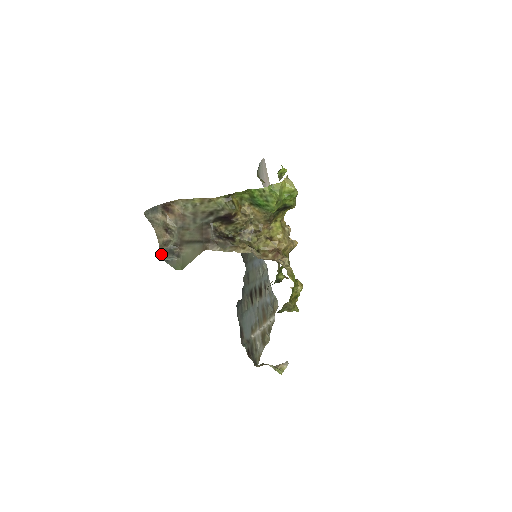
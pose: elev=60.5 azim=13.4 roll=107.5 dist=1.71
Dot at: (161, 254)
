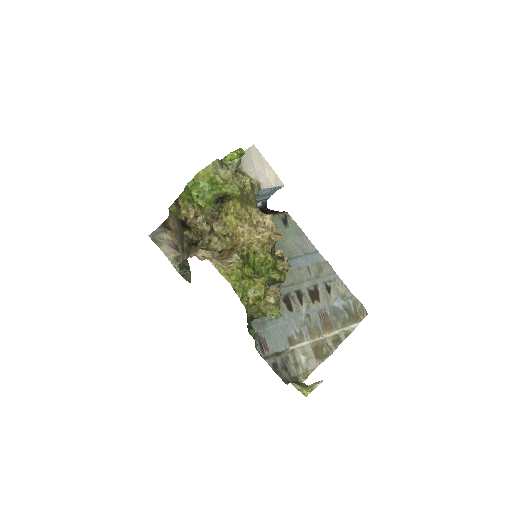
Dot at: (177, 270)
